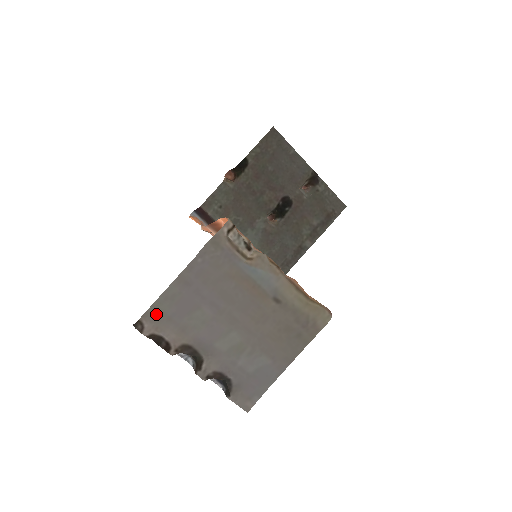
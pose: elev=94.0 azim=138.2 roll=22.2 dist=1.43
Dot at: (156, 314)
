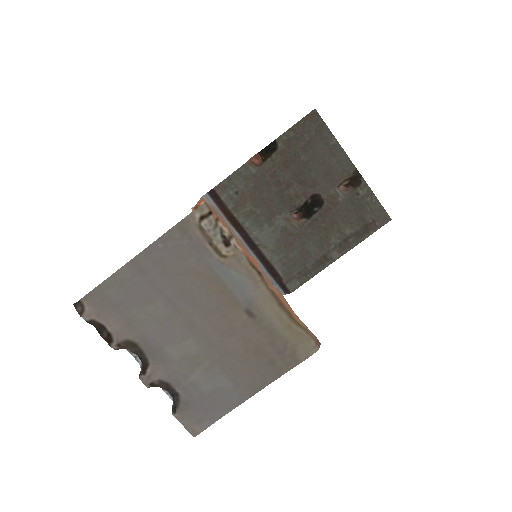
Dot at: (100, 298)
